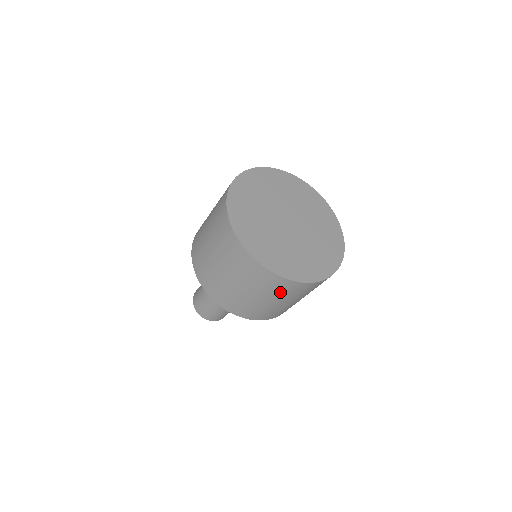
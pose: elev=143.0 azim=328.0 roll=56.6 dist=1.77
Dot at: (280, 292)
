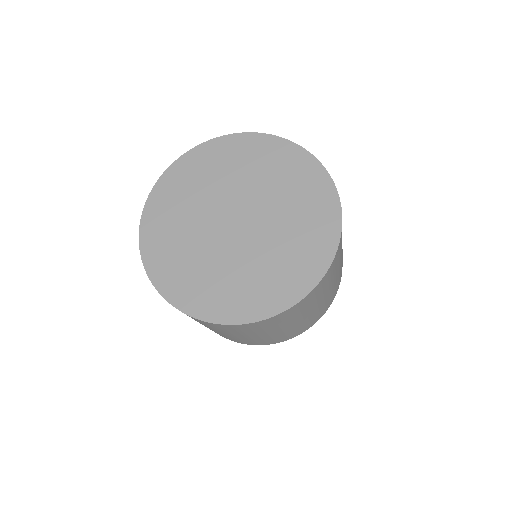
Dot at: (227, 330)
